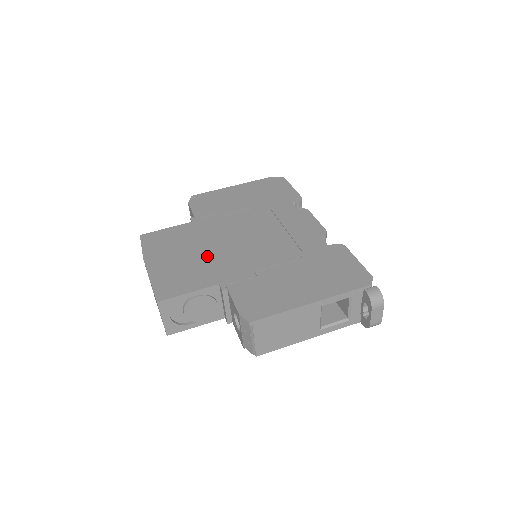
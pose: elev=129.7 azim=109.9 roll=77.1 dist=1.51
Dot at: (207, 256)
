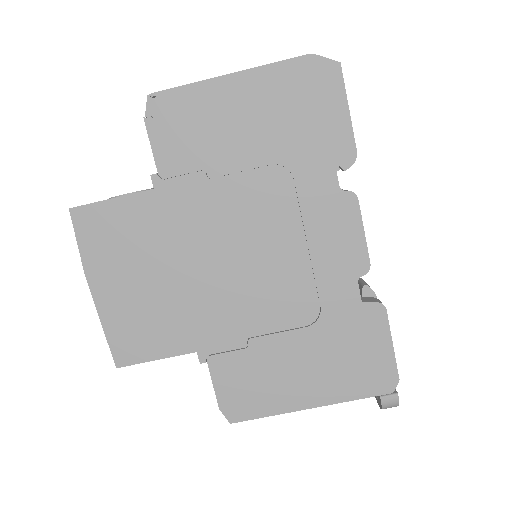
Dot at: (180, 289)
